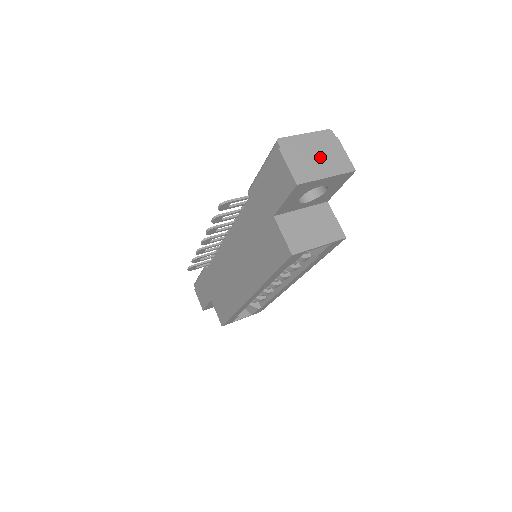
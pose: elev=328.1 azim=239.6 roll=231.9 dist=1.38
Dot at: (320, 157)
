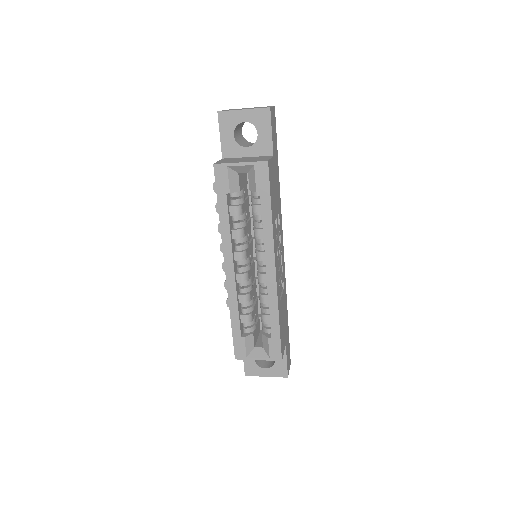
Dot at: (249, 108)
